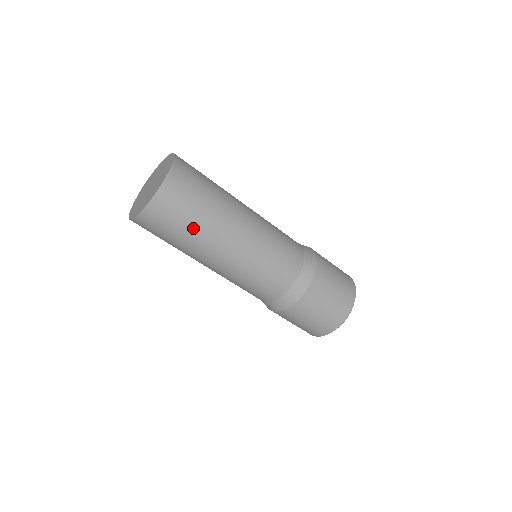
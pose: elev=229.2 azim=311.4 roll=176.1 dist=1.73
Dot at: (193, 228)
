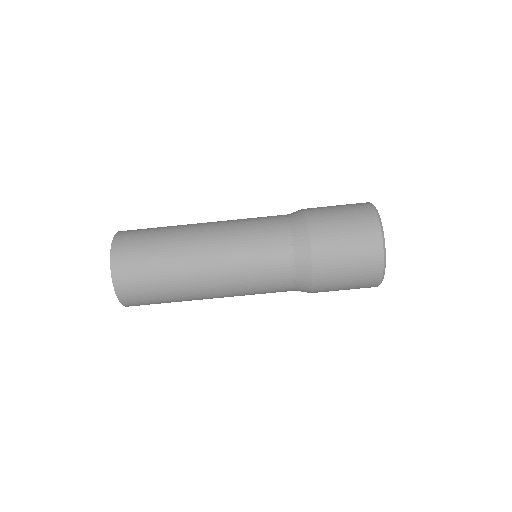
Dot at: (161, 234)
